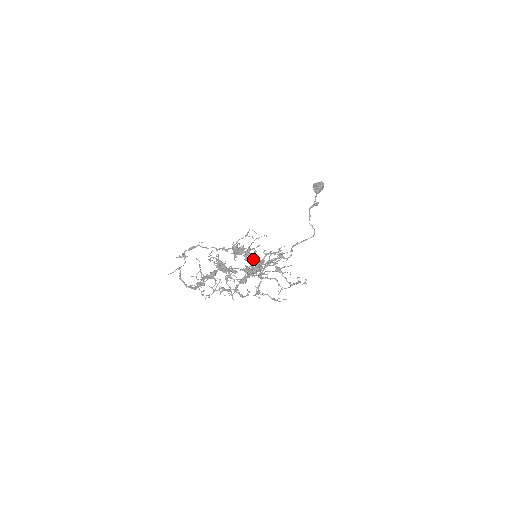
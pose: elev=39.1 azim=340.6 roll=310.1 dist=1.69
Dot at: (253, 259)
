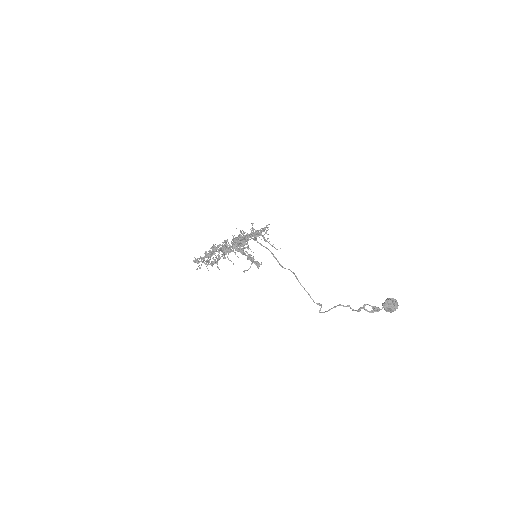
Dot at: occluded
